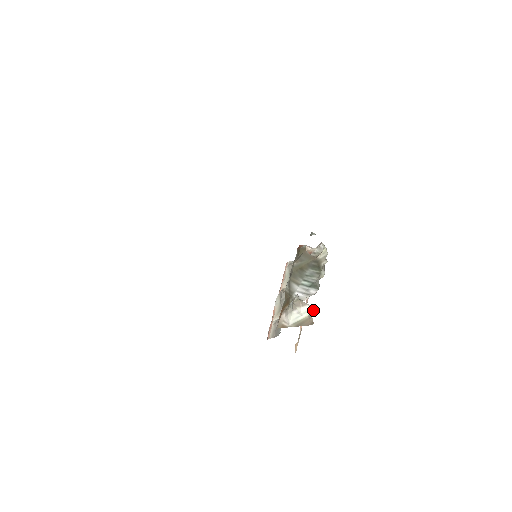
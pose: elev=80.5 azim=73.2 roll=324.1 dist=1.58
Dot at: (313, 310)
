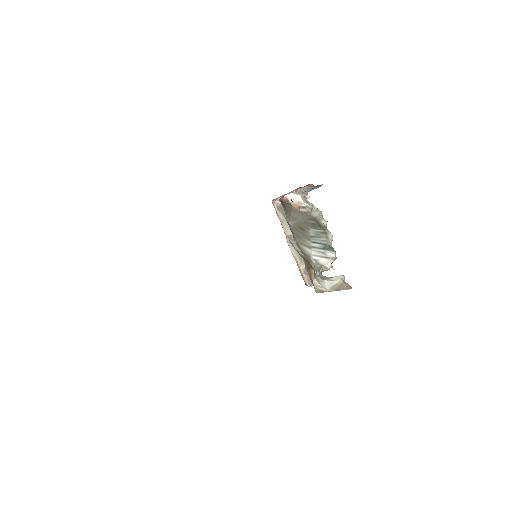
Dot at: (344, 277)
